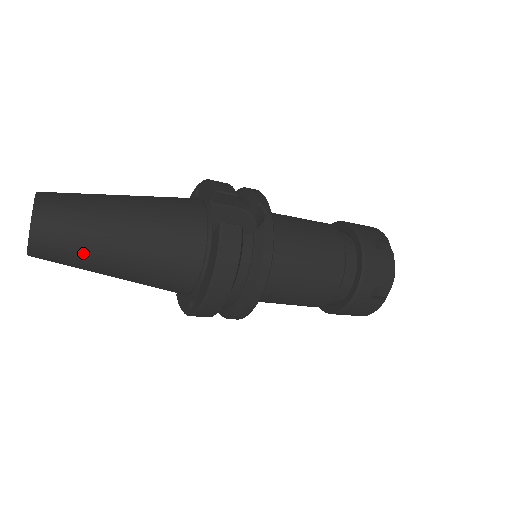
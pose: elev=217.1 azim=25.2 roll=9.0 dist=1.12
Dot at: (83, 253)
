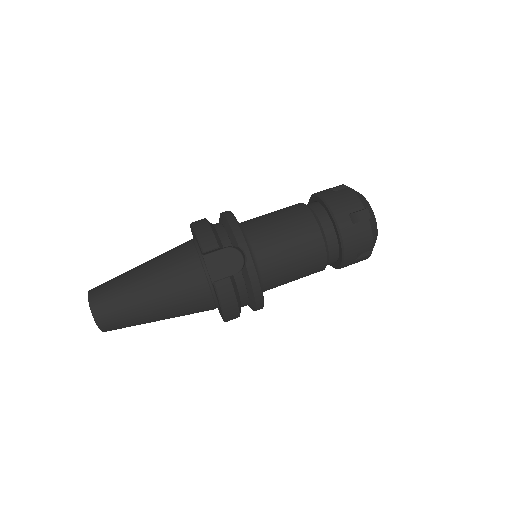
Dot at: (135, 324)
